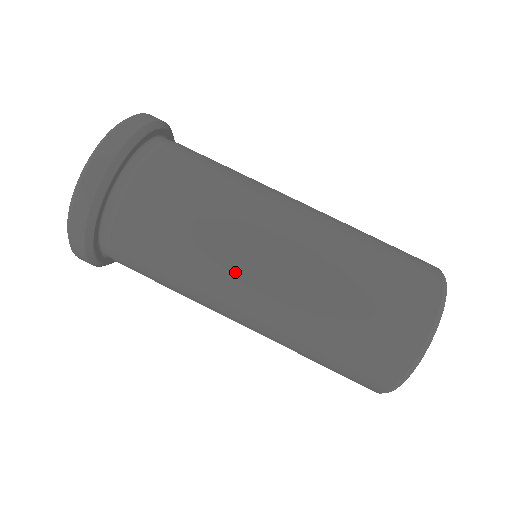
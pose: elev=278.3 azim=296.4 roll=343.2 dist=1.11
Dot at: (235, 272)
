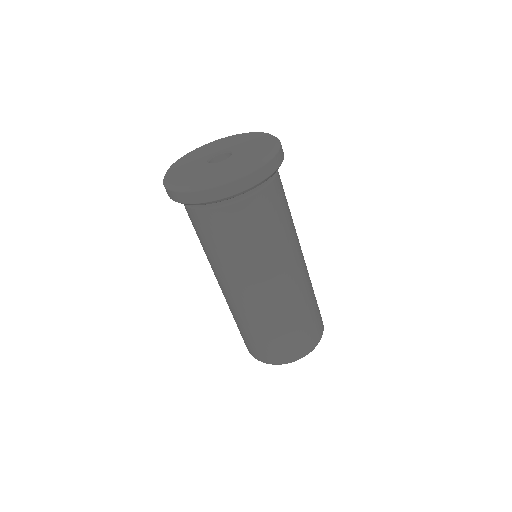
Dot at: (232, 282)
